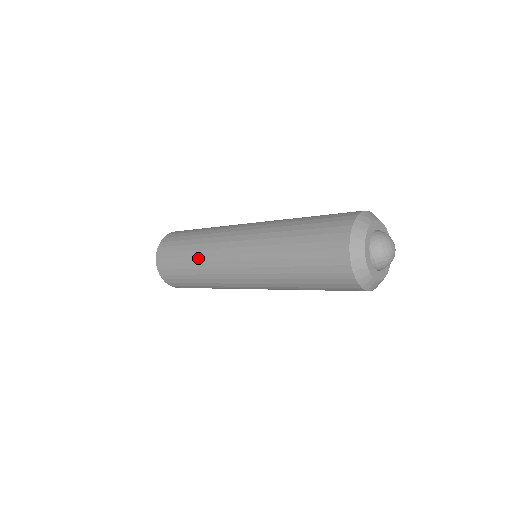
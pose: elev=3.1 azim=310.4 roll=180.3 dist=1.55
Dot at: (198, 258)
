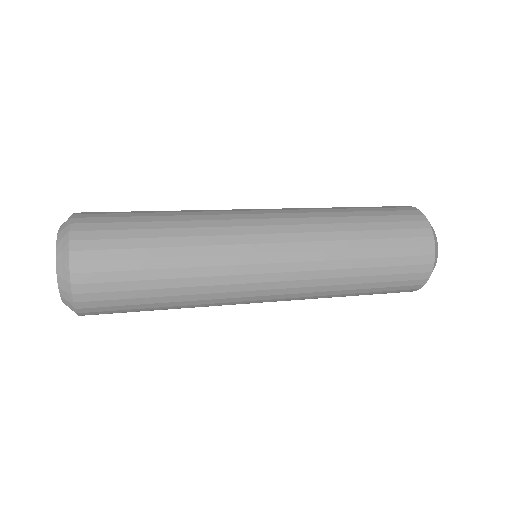
Dot at: (191, 306)
